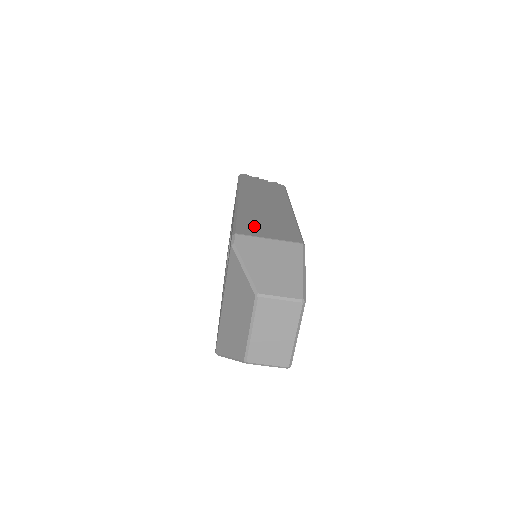
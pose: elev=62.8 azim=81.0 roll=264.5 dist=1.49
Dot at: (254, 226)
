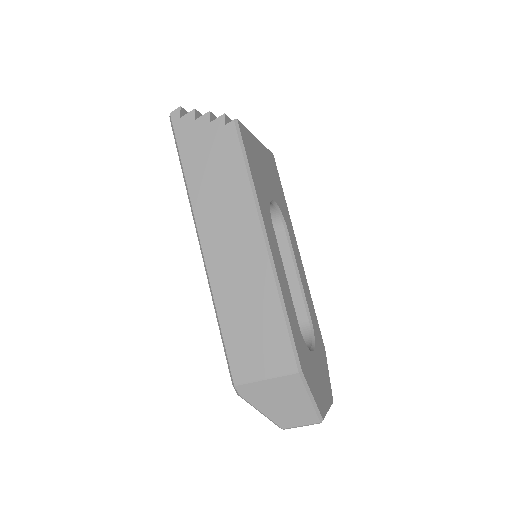
Dot at: (244, 350)
